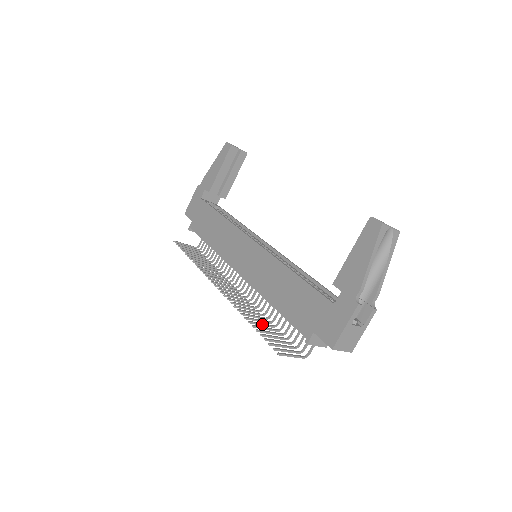
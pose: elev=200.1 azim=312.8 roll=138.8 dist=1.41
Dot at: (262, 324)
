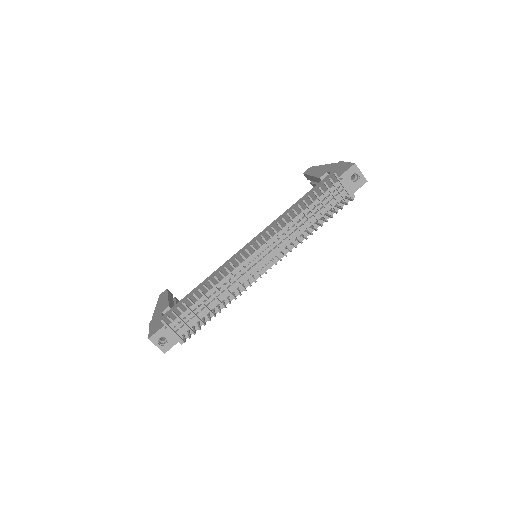
Dot at: (307, 216)
